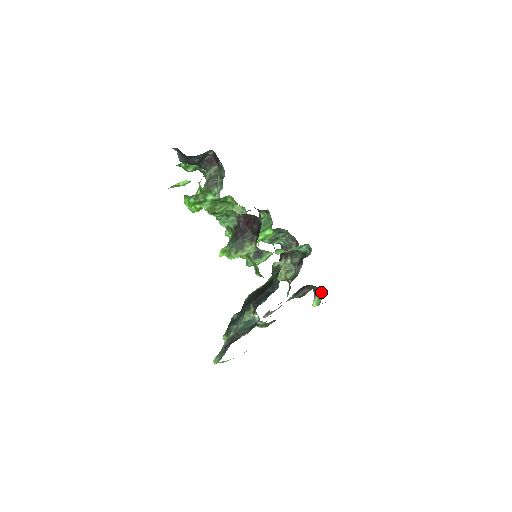
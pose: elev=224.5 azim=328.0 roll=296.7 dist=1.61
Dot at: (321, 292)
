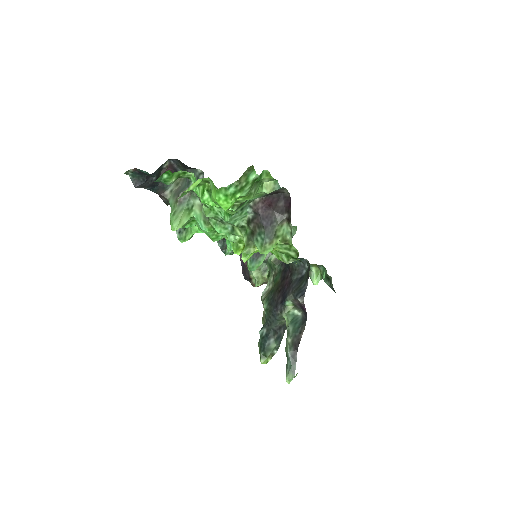
Dot at: (316, 267)
